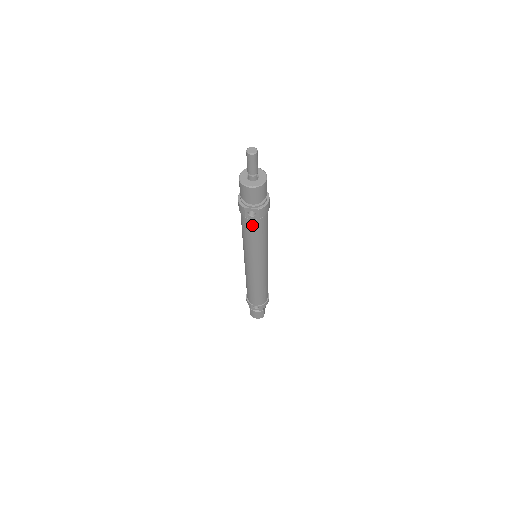
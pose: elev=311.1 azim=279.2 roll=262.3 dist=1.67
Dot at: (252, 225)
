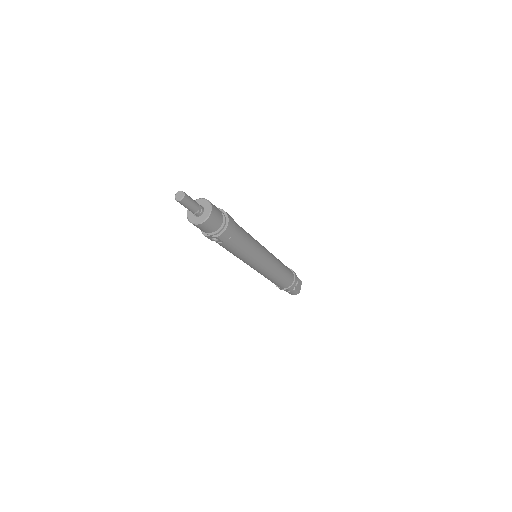
Dot at: (223, 245)
